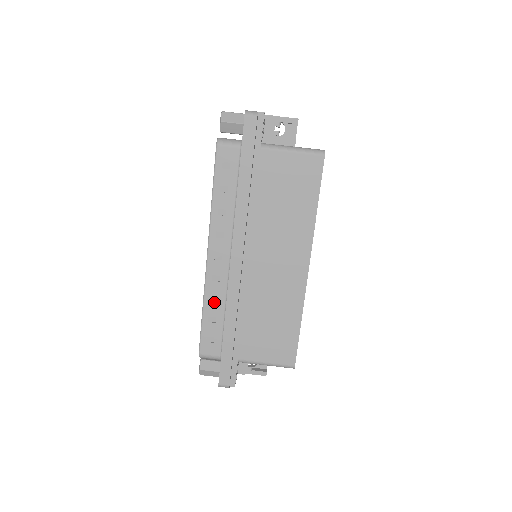
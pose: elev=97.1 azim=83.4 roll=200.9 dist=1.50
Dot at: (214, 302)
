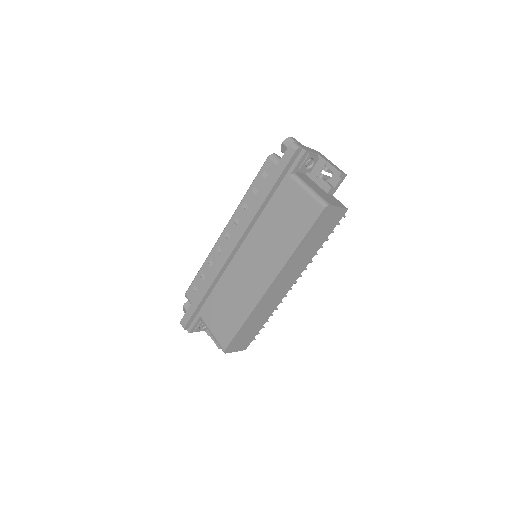
Dot at: (210, 265)
